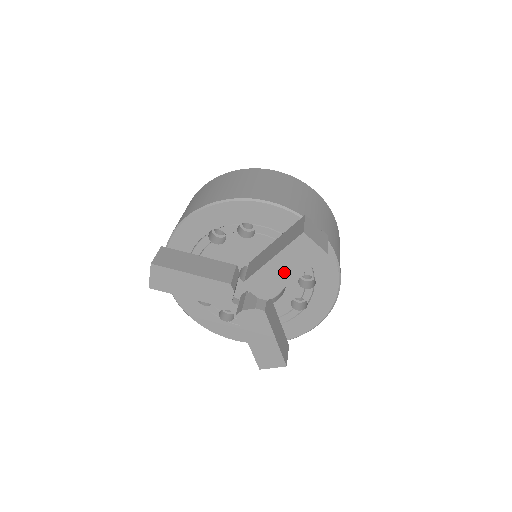
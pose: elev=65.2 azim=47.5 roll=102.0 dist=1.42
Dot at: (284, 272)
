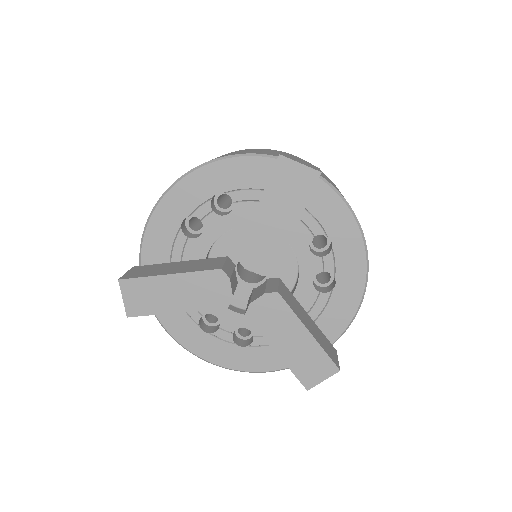
Dot at: (279, 222)
